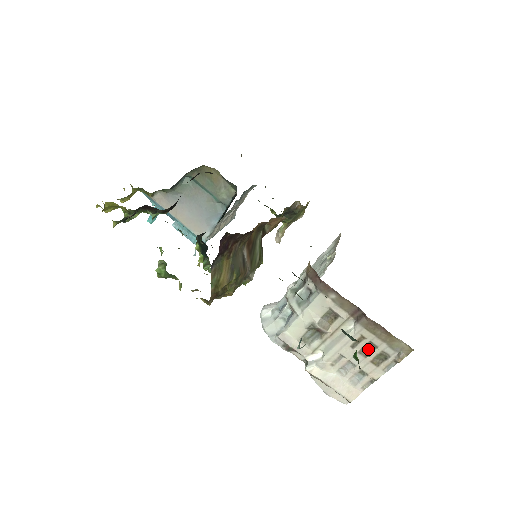
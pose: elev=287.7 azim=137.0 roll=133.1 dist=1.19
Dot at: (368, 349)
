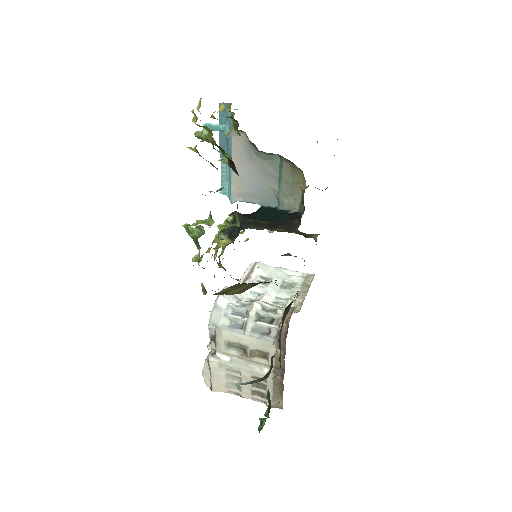
Dot at: (259, 385)
